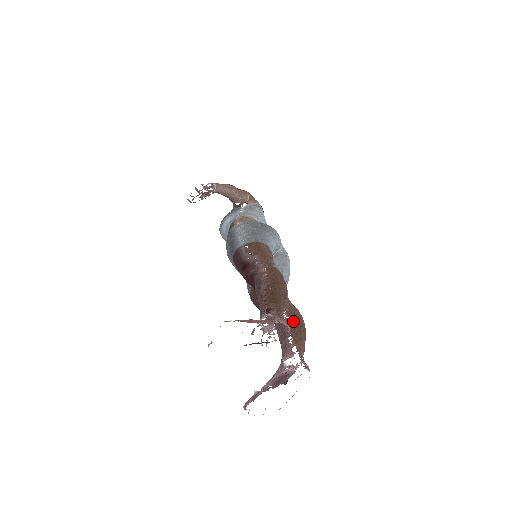
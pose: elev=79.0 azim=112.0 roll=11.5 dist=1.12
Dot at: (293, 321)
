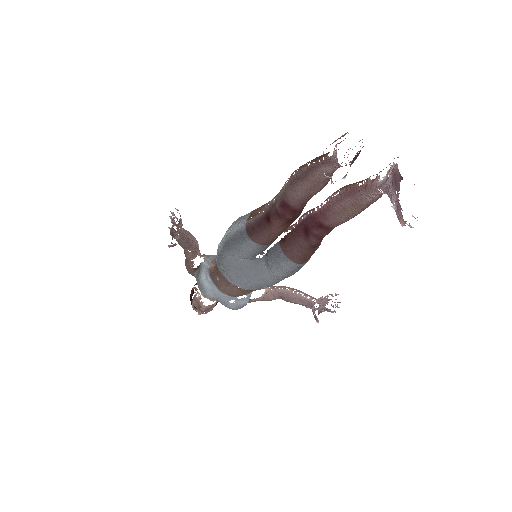
Dot at: (346, 186)
